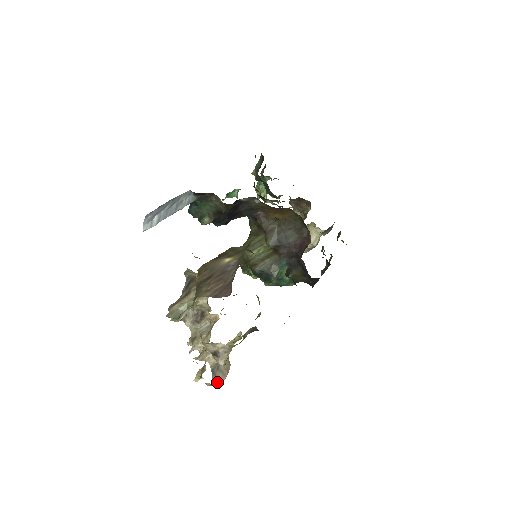
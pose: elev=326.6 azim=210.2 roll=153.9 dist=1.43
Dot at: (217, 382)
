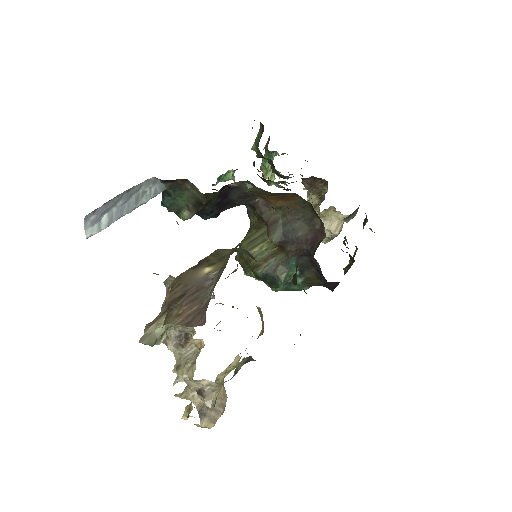
Dot at: (209, 423)
